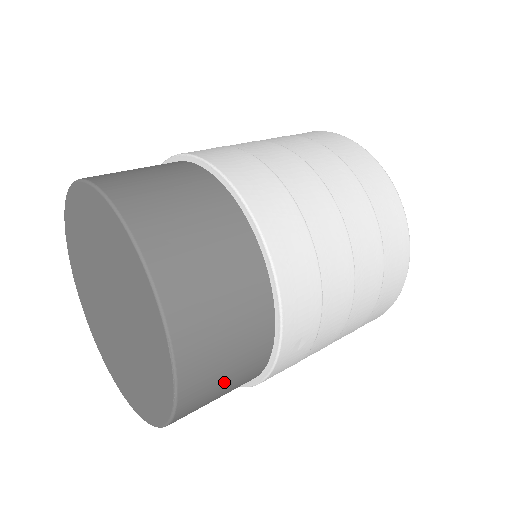
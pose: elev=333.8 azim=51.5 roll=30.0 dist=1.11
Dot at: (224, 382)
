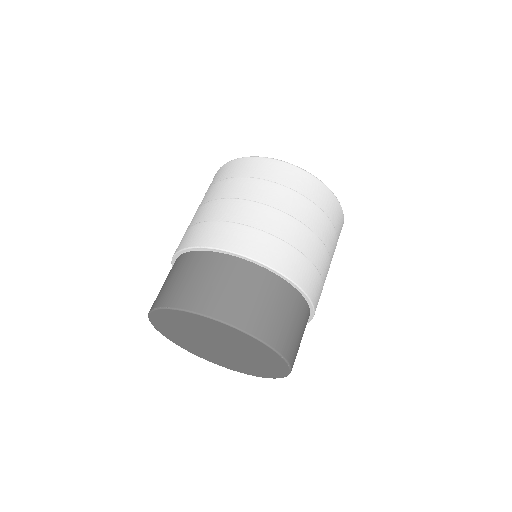
Dot at: occluded
